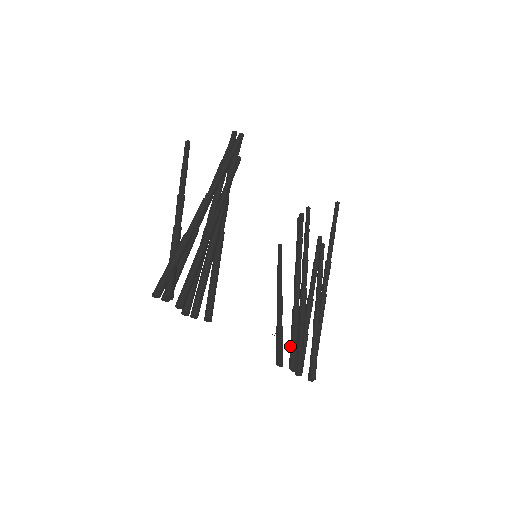
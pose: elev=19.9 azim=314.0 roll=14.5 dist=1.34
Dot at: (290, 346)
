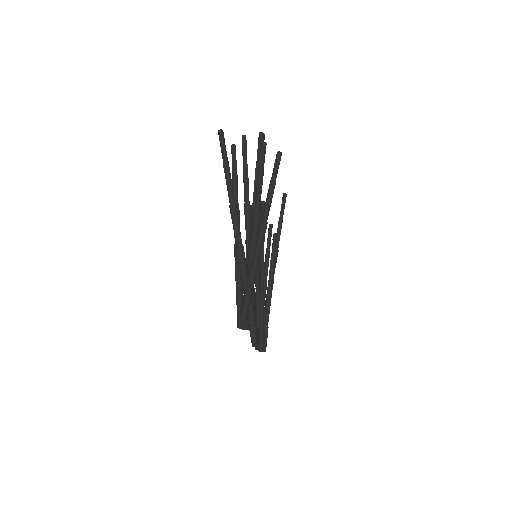
Dot at: (260, 329)
